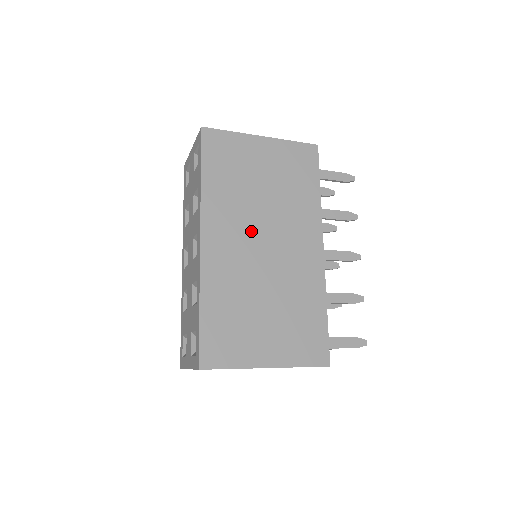
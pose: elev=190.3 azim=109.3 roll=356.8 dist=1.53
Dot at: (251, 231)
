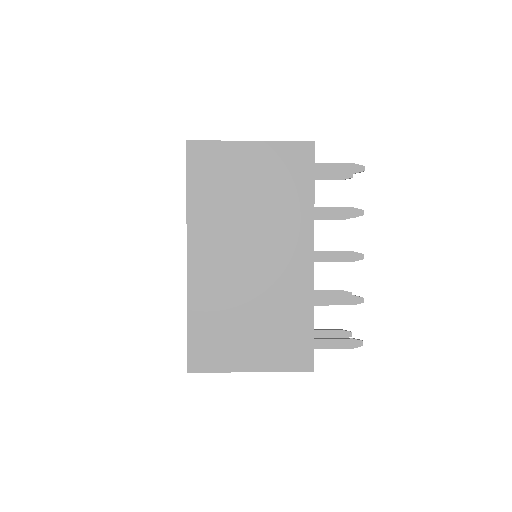
Dot at: (237, 245)
